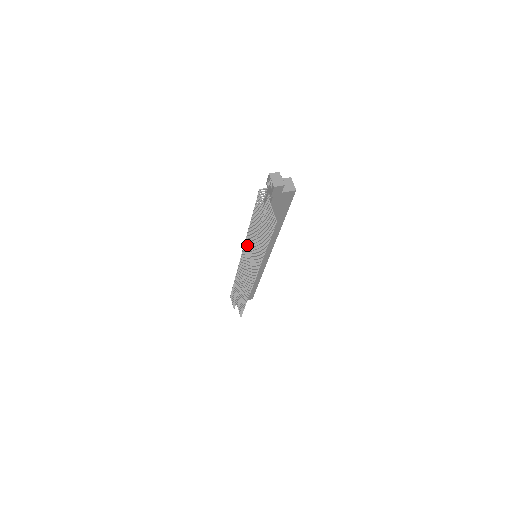
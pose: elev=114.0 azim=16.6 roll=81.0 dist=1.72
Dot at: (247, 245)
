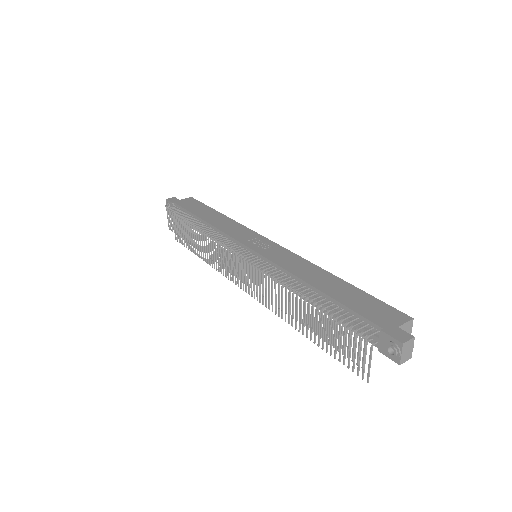
Dot at: (268, 286)
